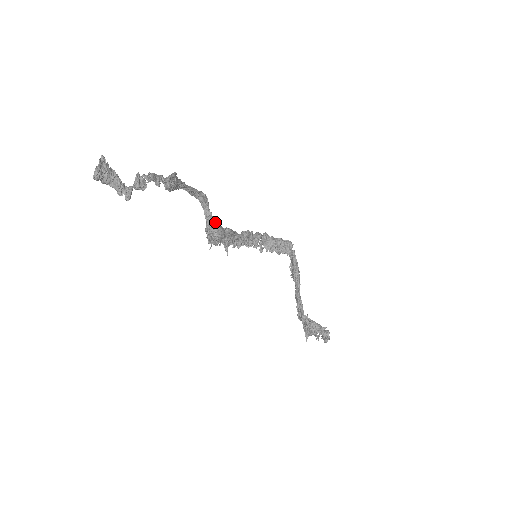
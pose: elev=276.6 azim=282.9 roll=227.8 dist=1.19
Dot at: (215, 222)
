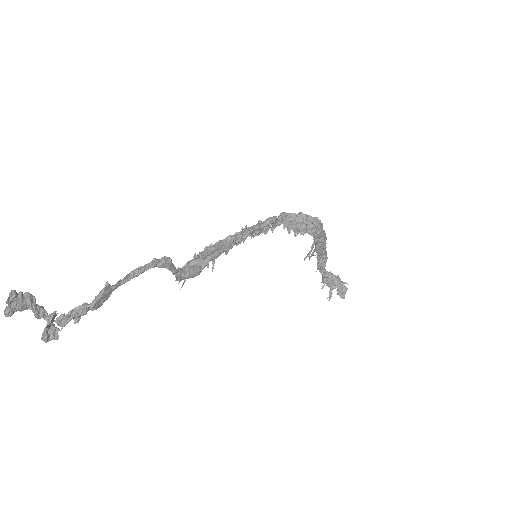
Dot at: (184, 273)
